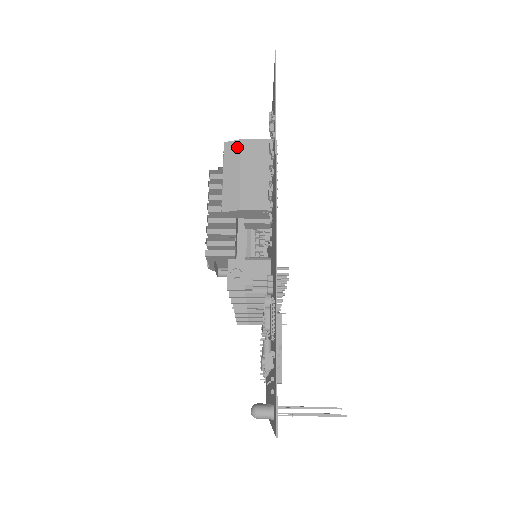
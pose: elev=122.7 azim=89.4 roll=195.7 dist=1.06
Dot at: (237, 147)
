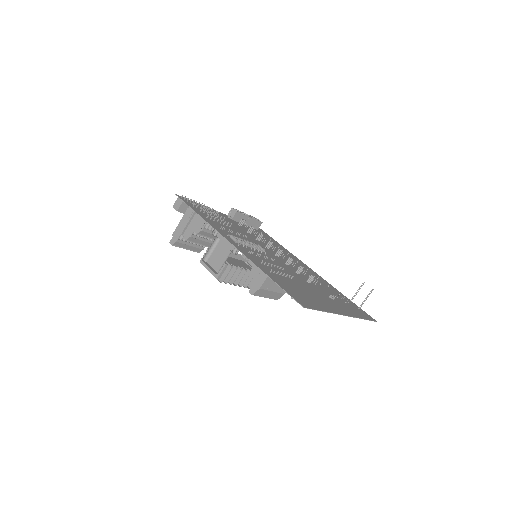
Dot at: (261, 291)
